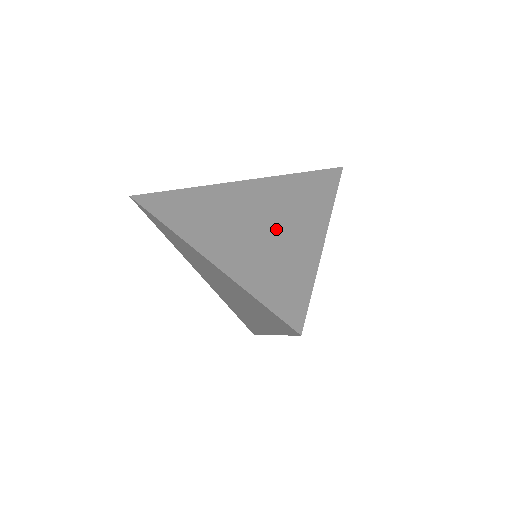
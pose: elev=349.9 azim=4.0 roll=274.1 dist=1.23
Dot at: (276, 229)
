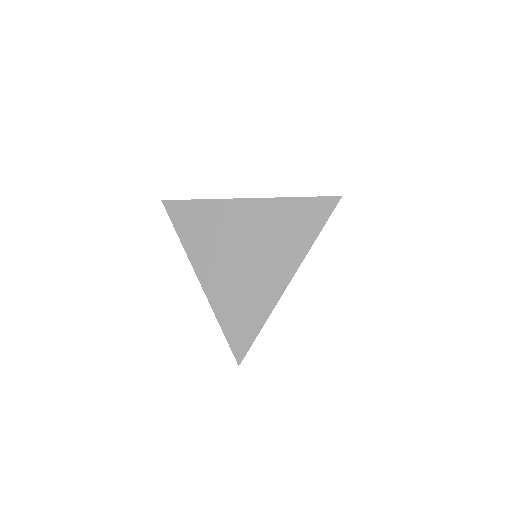
Dot at: (254, 266)
